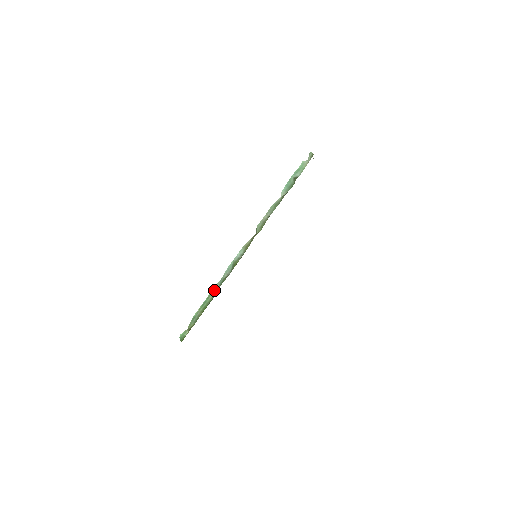
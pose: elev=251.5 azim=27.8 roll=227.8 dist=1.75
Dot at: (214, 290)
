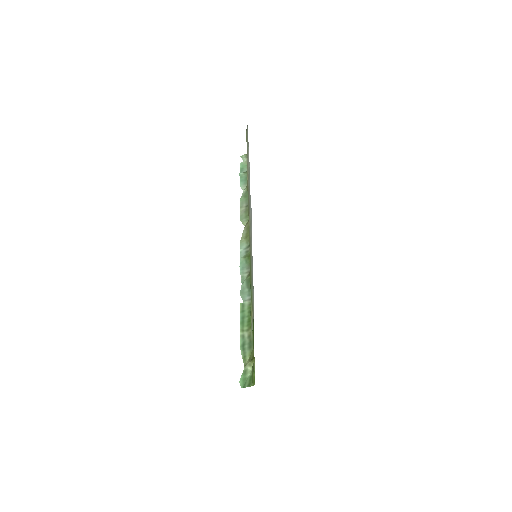
Dot at: (243, 298)
